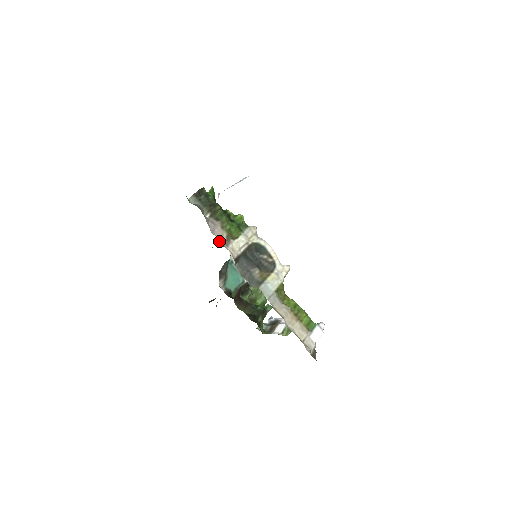
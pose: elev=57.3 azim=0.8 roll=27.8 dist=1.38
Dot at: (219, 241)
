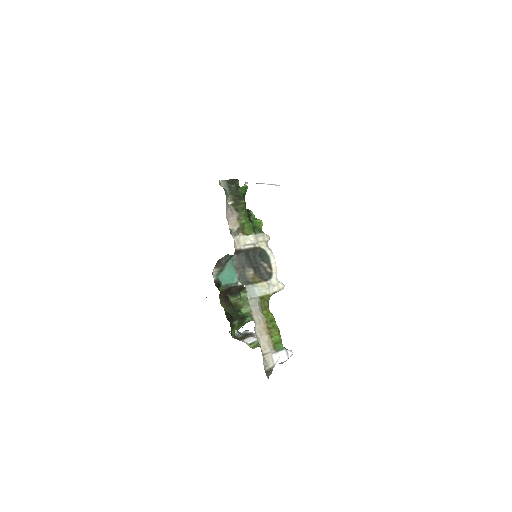
Dot at: (229, 228)
